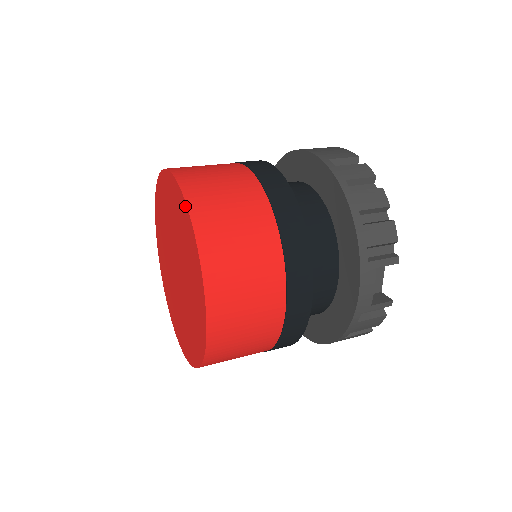
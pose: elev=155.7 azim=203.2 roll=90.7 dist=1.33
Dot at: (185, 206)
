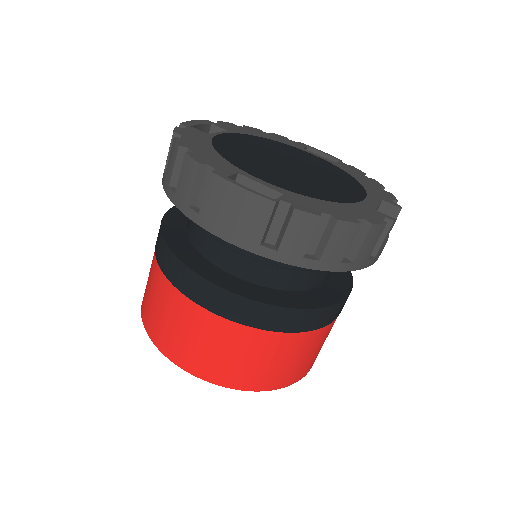
Dot at: (241, 388)
